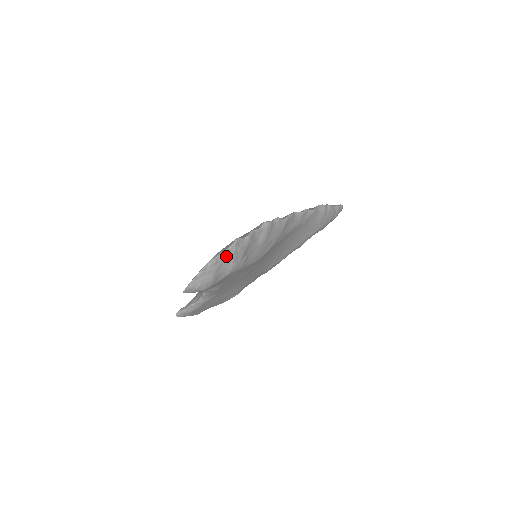
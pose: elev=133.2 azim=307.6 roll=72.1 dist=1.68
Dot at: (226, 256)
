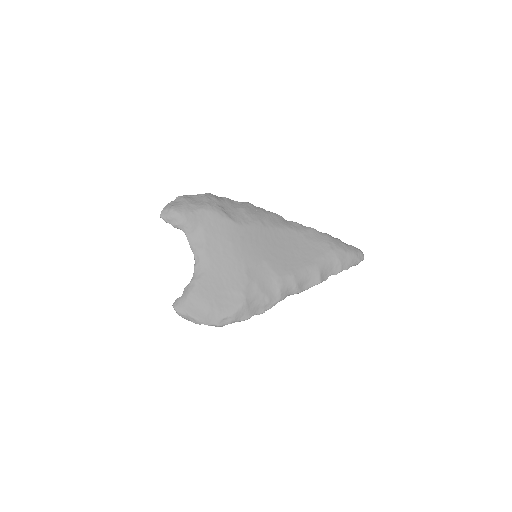
Dot at: (200, 197)
